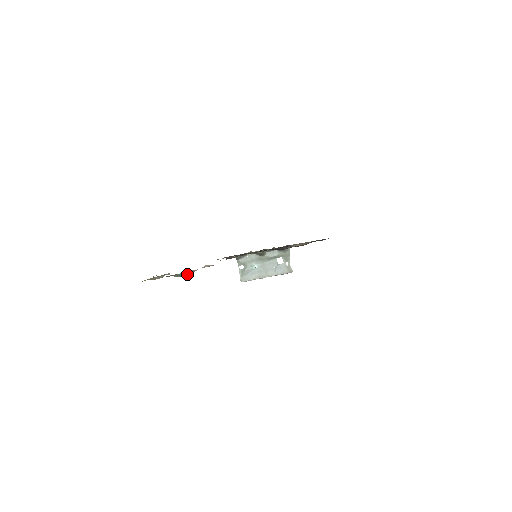
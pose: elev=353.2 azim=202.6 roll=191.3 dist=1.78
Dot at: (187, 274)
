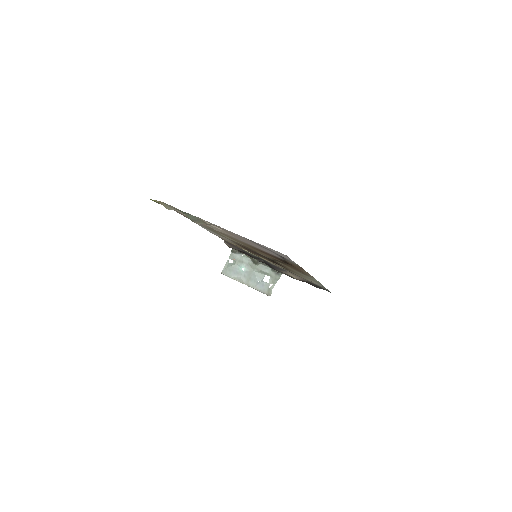
Dot at: (198, 221)
